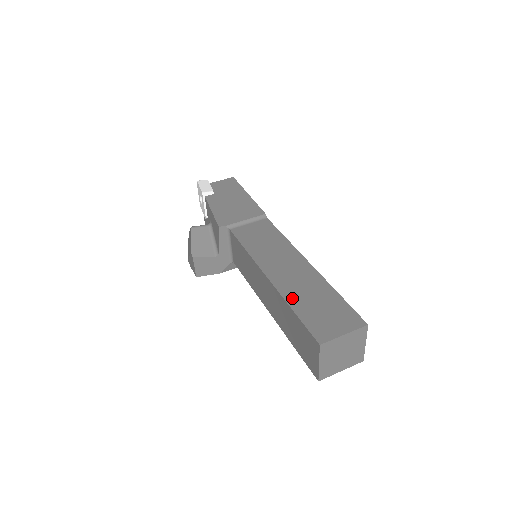
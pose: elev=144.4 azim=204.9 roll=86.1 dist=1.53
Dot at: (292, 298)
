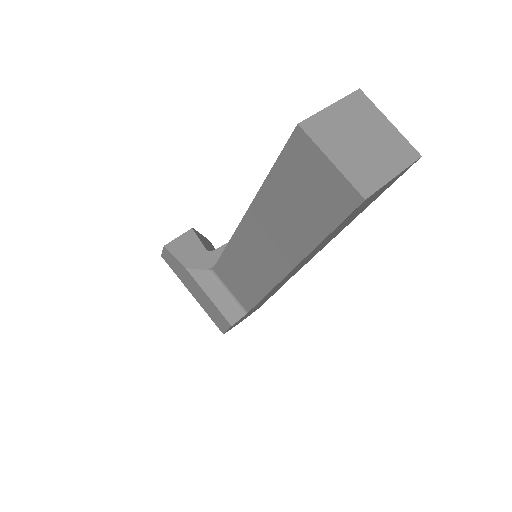
Dot at: occluded
